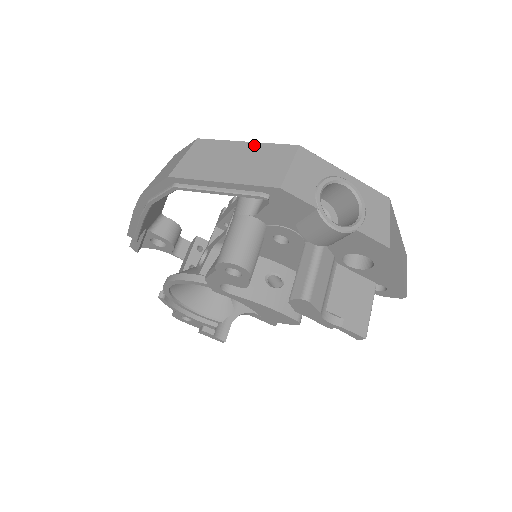
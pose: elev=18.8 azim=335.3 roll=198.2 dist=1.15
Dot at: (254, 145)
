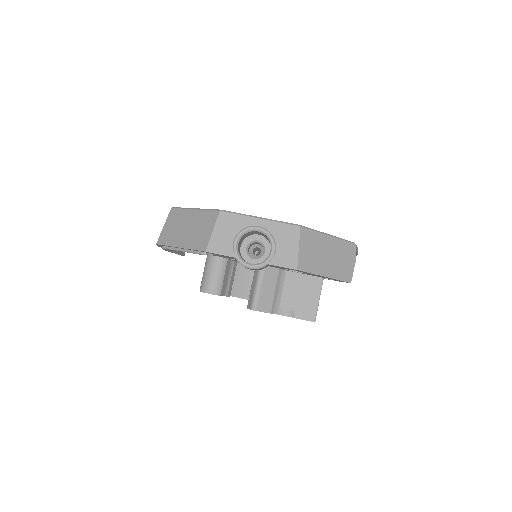
Dot at: (197, 212)
